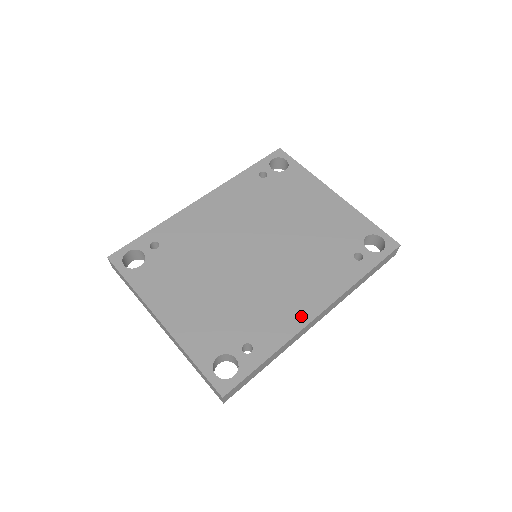
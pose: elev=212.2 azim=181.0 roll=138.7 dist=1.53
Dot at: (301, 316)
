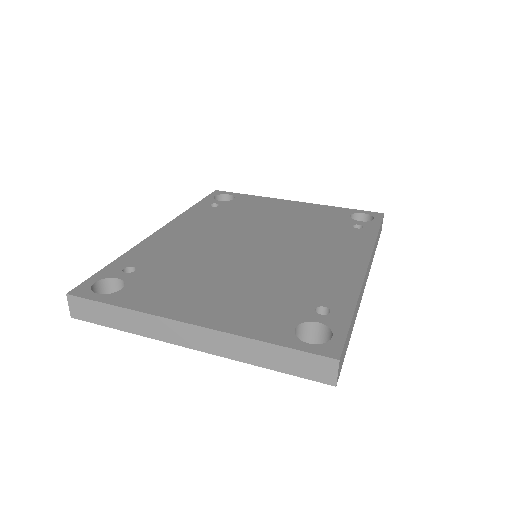
Dot at: (352, 272)
